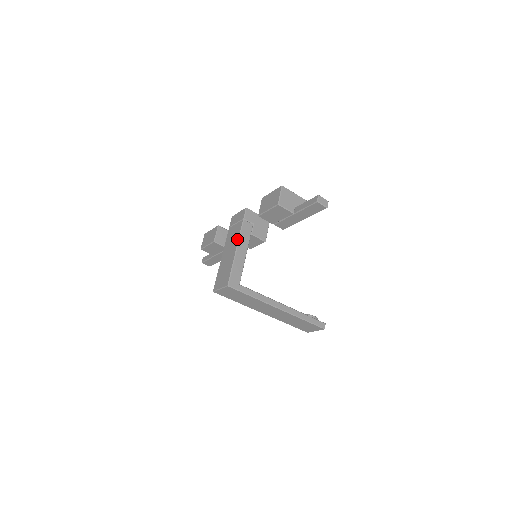
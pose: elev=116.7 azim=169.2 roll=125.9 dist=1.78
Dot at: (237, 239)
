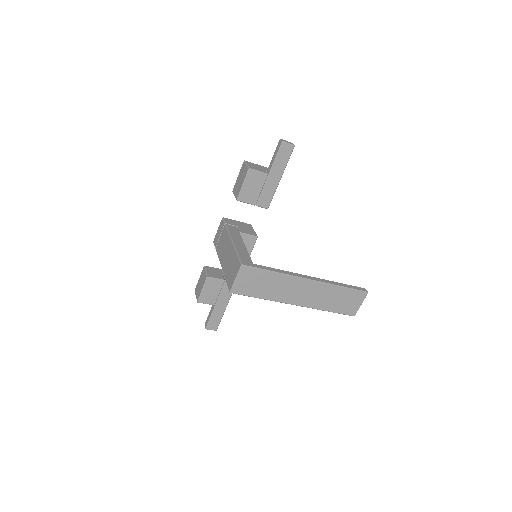
Dot at: (228, 237)
